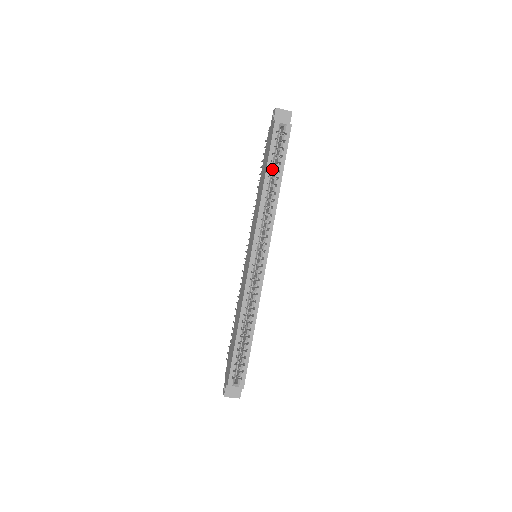
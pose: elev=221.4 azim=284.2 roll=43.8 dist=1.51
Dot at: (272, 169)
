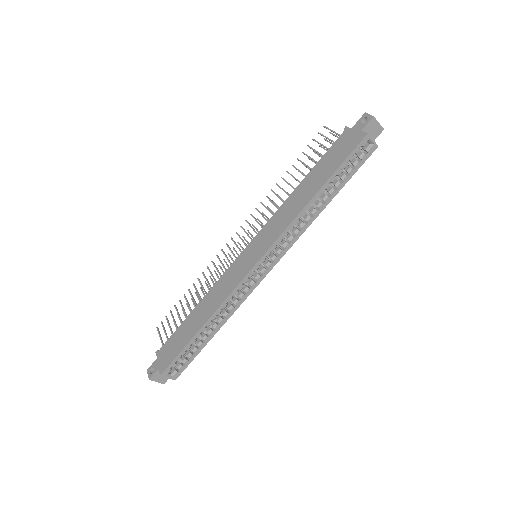
Dot at: occluded
